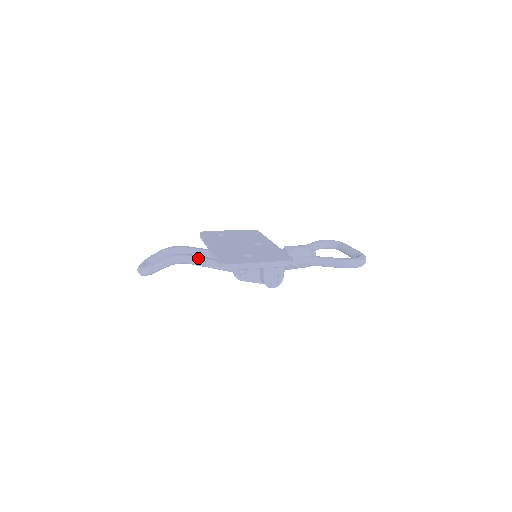
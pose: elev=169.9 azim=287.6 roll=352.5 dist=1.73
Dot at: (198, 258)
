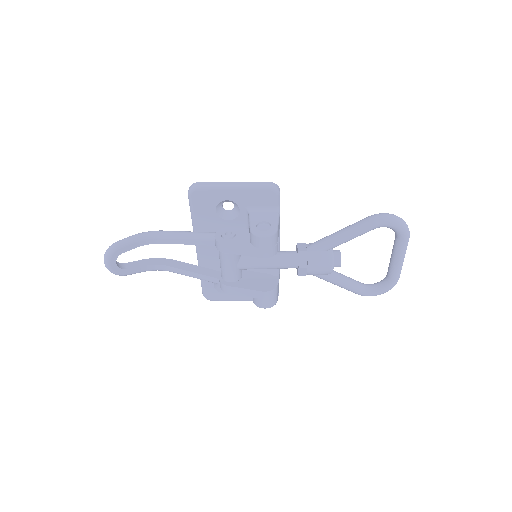
Dot at: (174, 231)
